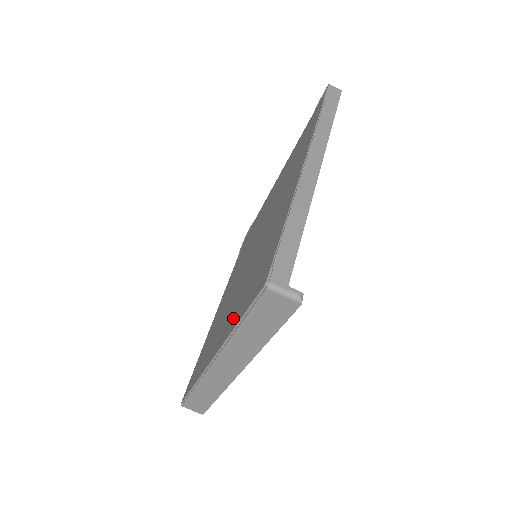
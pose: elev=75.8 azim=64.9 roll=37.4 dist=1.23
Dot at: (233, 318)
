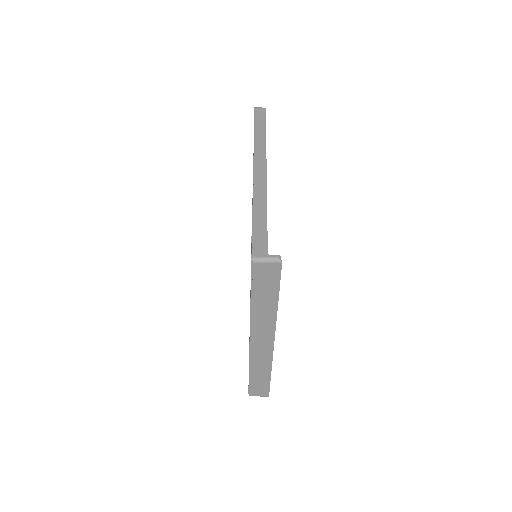
Dot at: occluded
